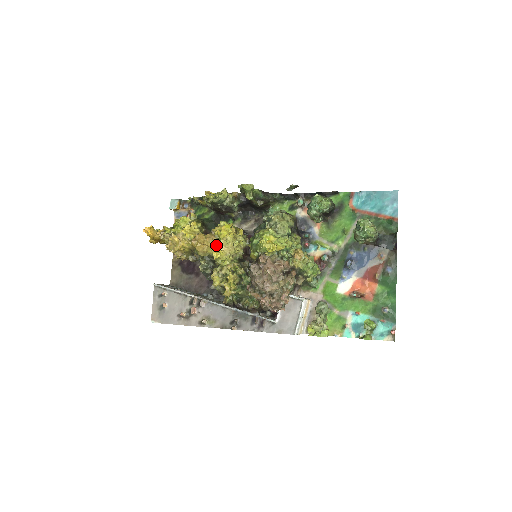
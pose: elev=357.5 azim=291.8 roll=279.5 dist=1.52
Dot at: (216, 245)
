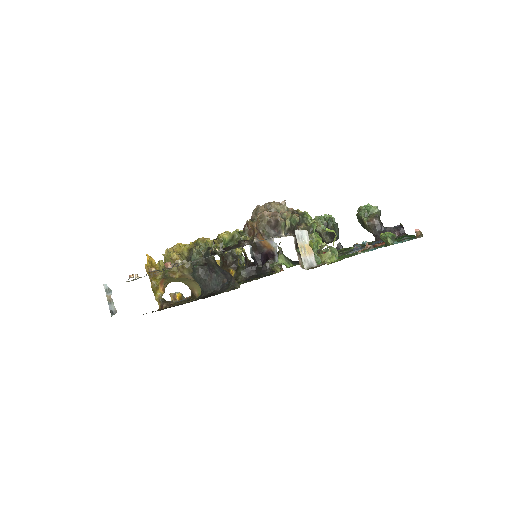
Dot at: occluded
